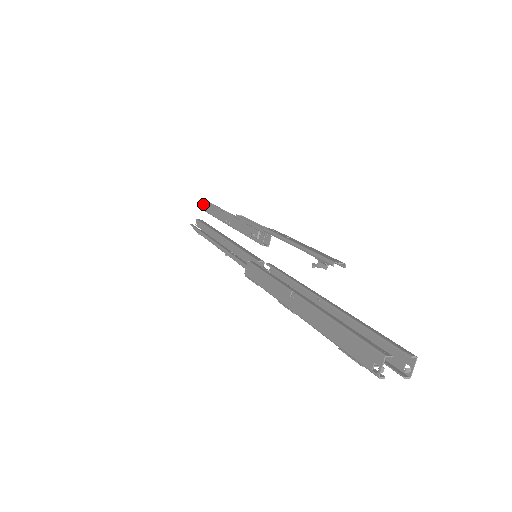
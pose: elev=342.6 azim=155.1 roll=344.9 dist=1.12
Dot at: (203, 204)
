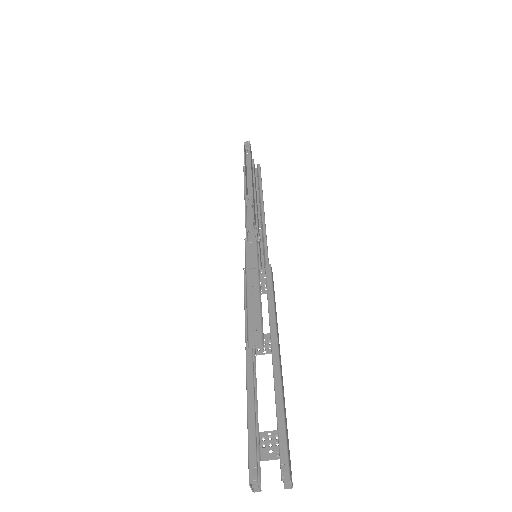
Dot at: occluded
